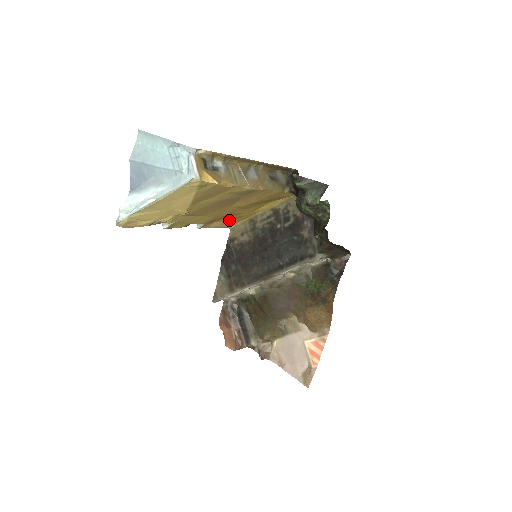
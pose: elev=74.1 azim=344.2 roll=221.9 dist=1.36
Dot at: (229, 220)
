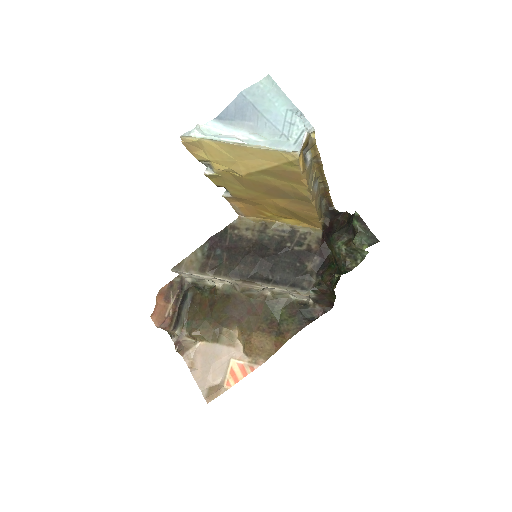
Dot at: (249, 209)
